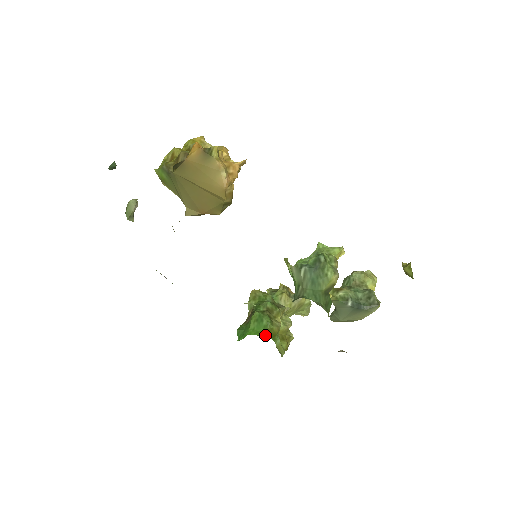
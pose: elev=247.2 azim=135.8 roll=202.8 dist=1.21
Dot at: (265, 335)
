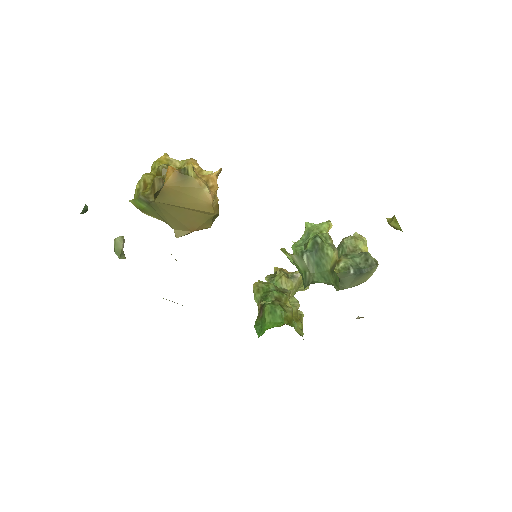
Dot at: occluded
